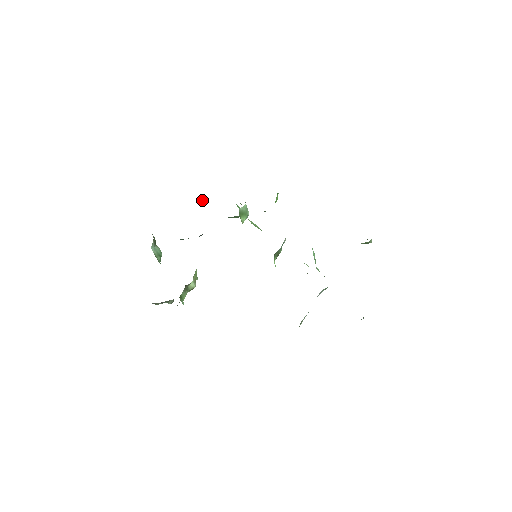
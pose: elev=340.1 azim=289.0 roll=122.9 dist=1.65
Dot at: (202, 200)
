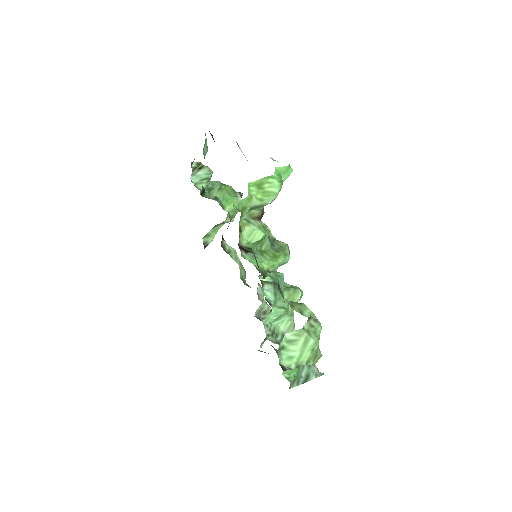
Dot at: (239, 148)
